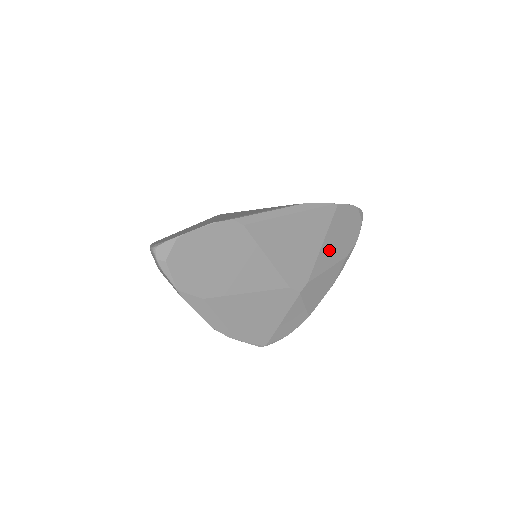
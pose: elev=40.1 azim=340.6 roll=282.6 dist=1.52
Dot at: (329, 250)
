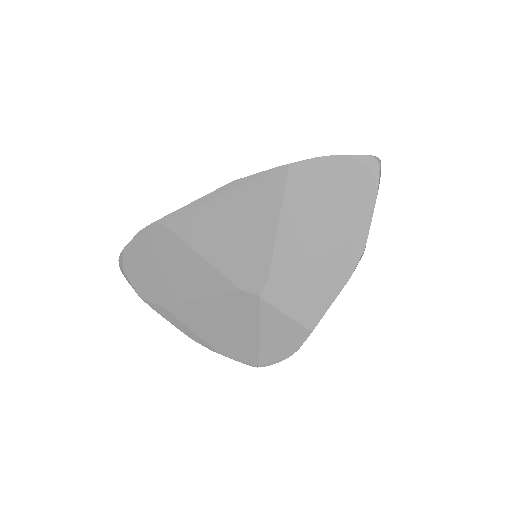
Dot at: (299, 232)
